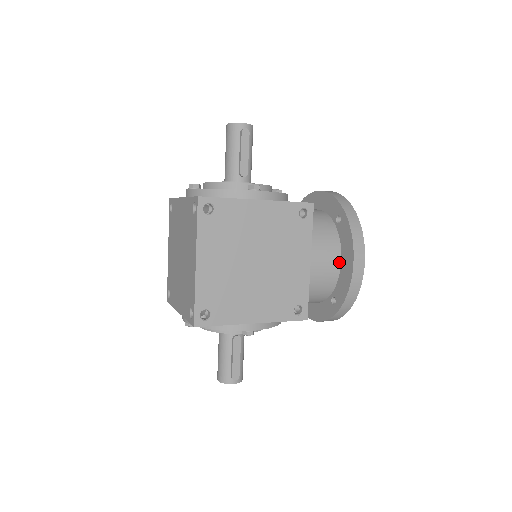
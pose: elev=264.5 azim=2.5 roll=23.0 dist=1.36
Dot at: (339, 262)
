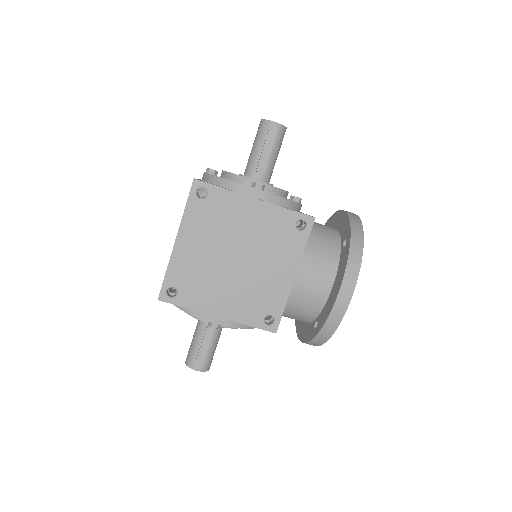
Dot at: (330, 287)
